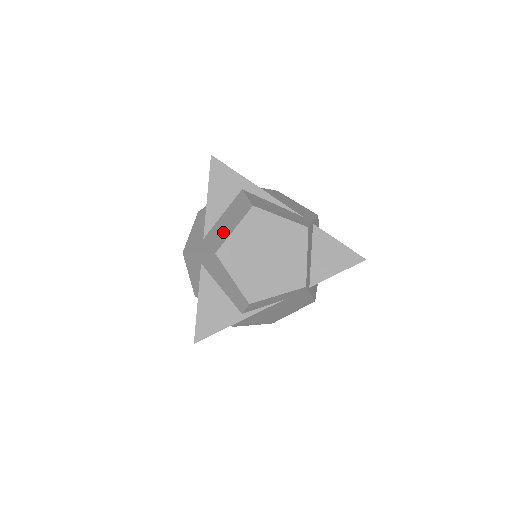
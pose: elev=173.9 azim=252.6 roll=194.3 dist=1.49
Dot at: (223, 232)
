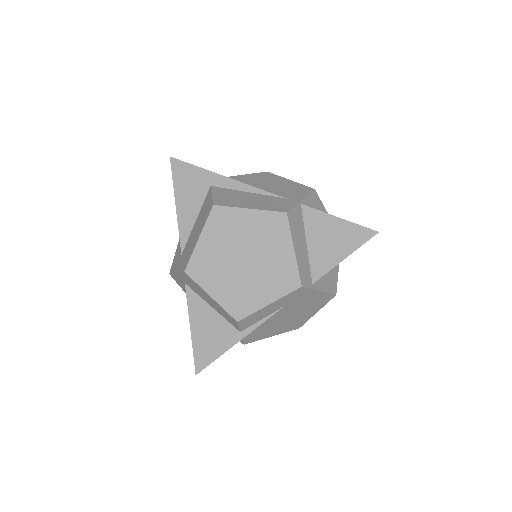
Dot at: (192, 244)
